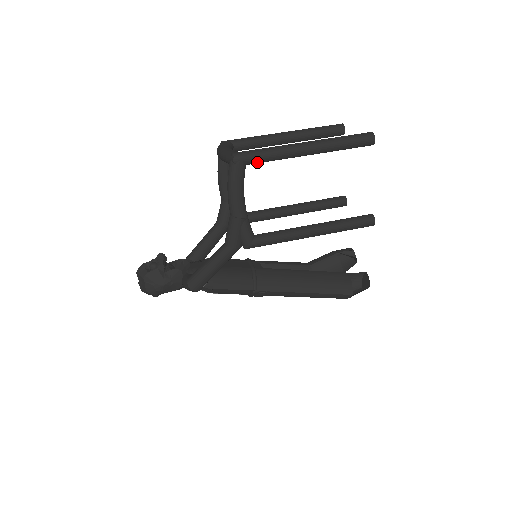
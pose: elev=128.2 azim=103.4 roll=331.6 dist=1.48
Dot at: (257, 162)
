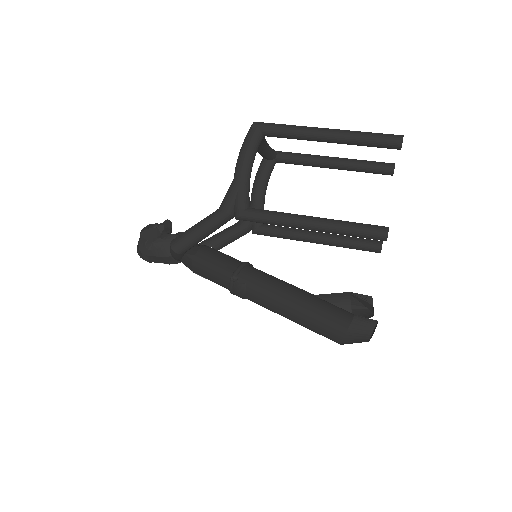
Dot at: (274, 134)
